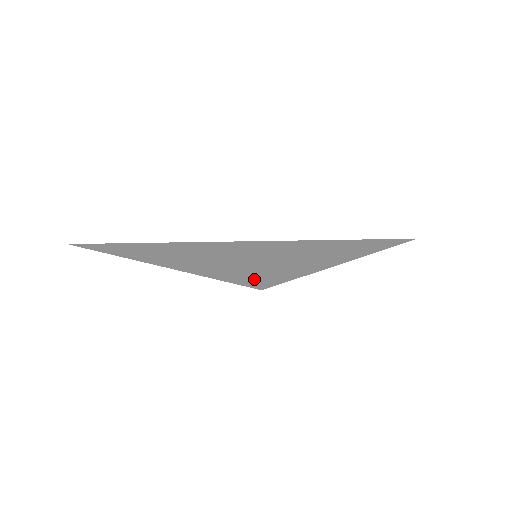
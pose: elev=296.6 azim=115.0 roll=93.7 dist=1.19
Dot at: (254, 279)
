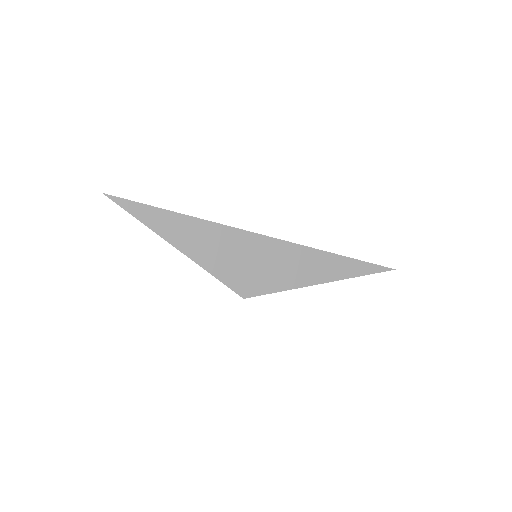
Dot at: (243, 285)
